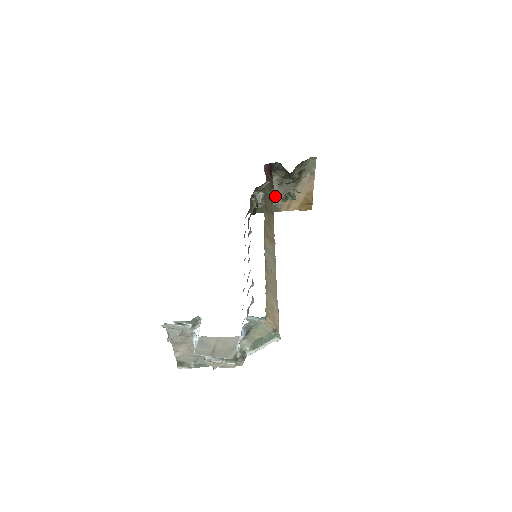
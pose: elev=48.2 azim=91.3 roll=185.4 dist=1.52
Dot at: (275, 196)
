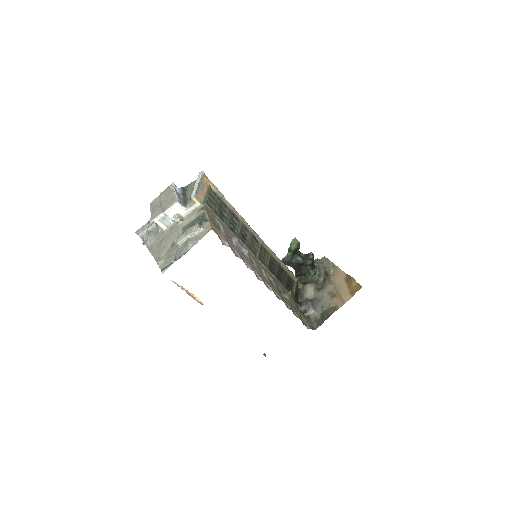
Dot at: (322, 299)
